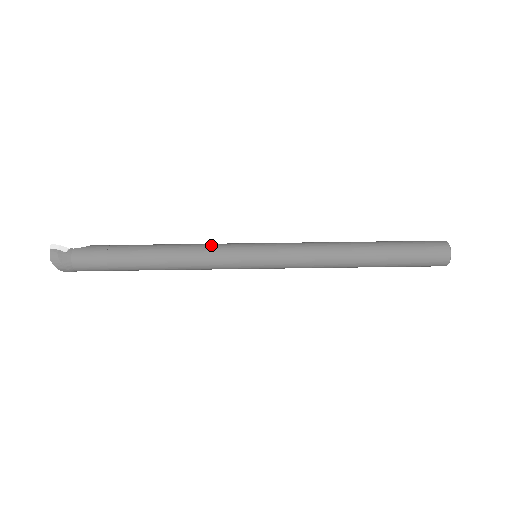
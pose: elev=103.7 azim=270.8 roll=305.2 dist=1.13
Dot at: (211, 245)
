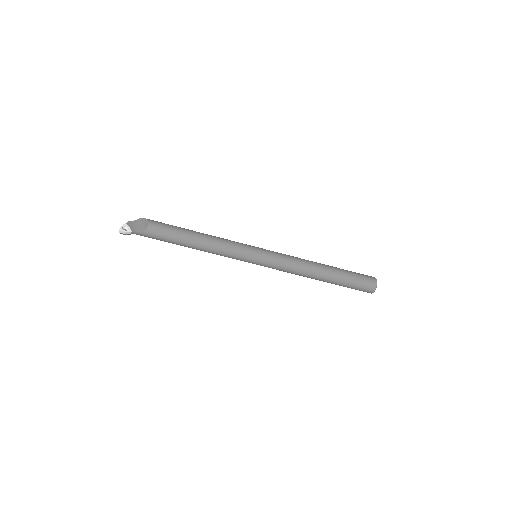
Dot at: (227, 253)
